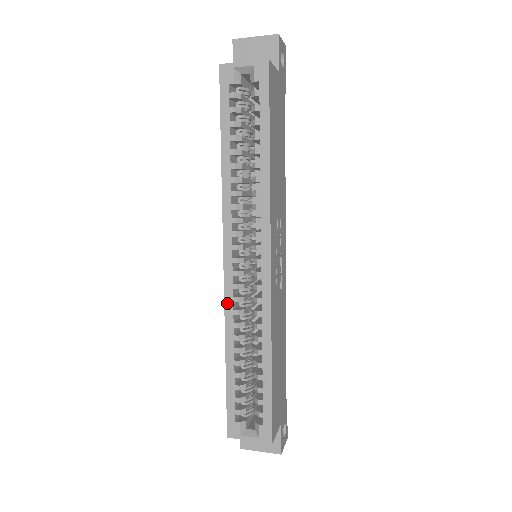
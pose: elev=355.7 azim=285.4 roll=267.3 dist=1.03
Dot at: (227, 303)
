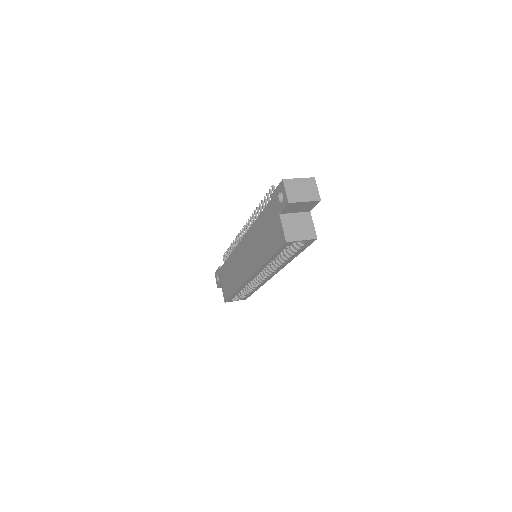
Dot at: (244, 285)
